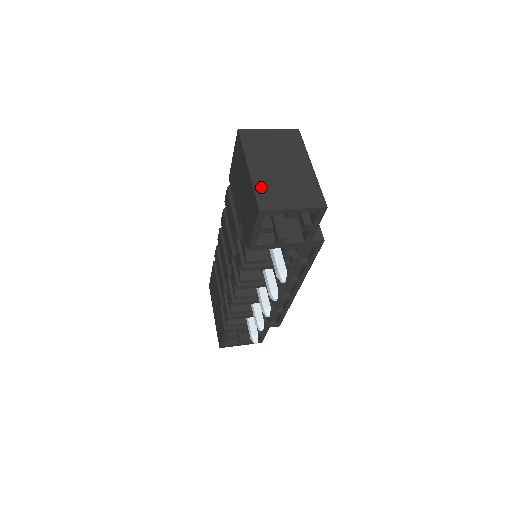
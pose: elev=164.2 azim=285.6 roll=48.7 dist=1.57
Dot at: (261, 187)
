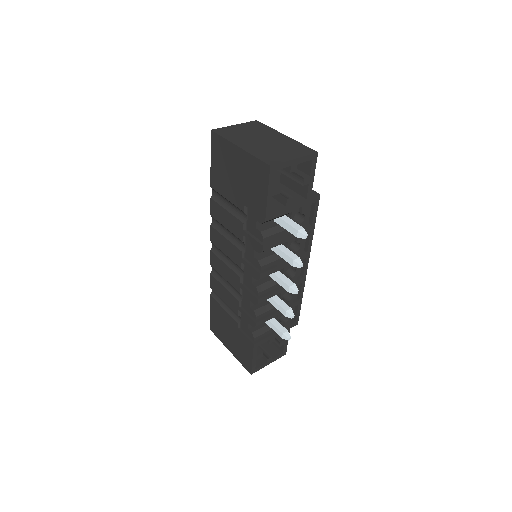
Dot at: (259, 154)
